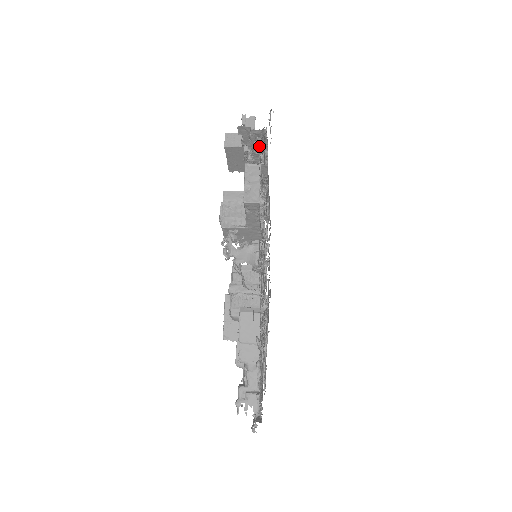
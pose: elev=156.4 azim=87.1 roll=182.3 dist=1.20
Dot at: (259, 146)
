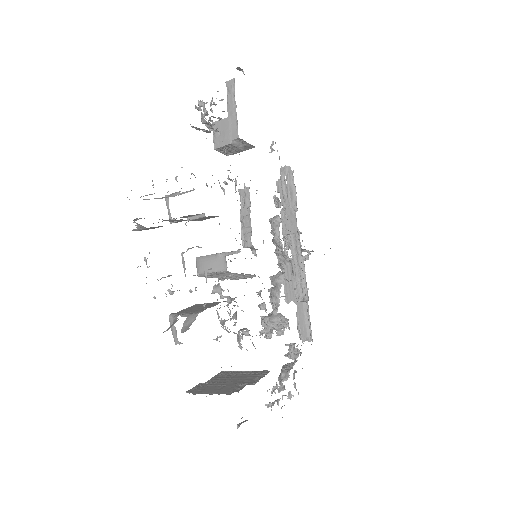
Dot at: (287, 188)
